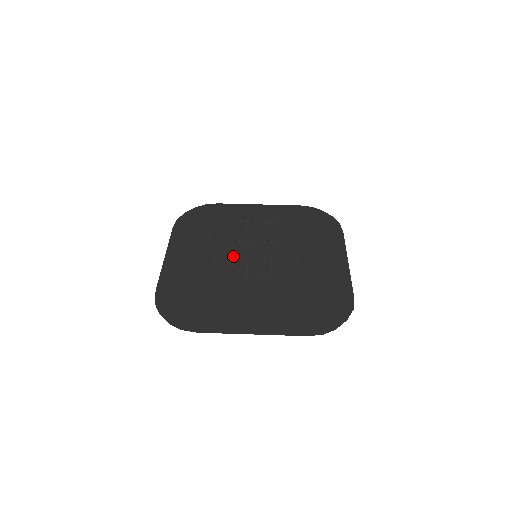
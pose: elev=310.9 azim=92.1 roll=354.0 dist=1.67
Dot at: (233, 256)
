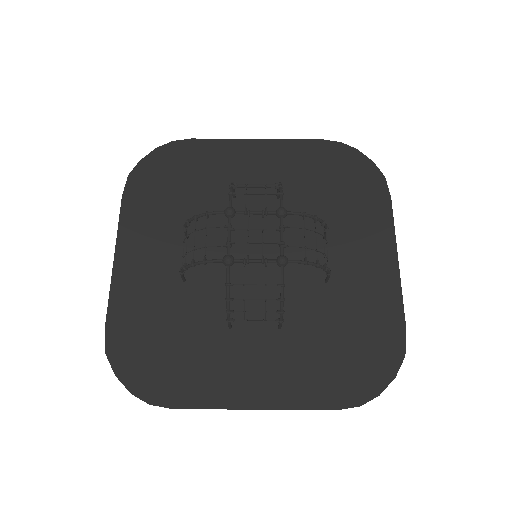
Dot at: (220, 253)
